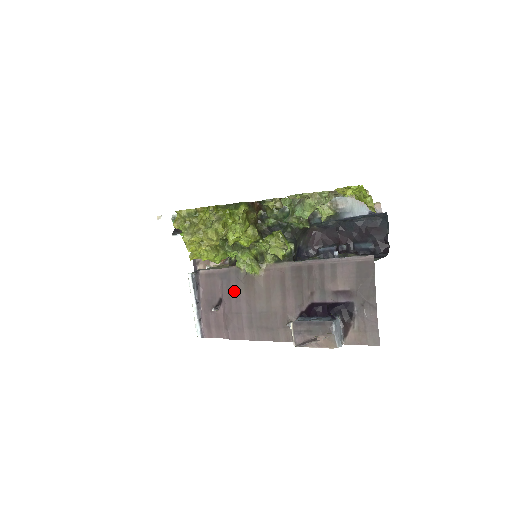
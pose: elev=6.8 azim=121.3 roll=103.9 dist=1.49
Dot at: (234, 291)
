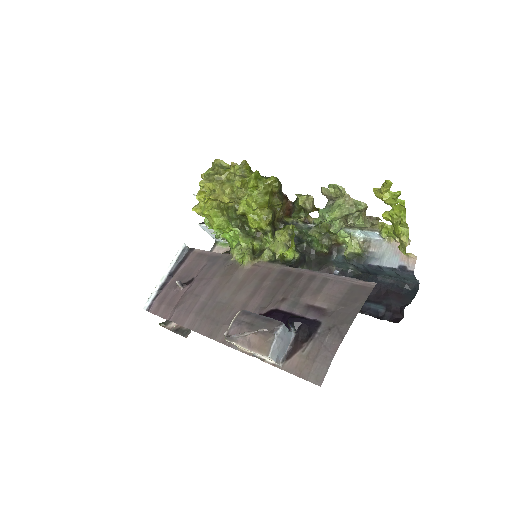
Dot at: (211, 274)
